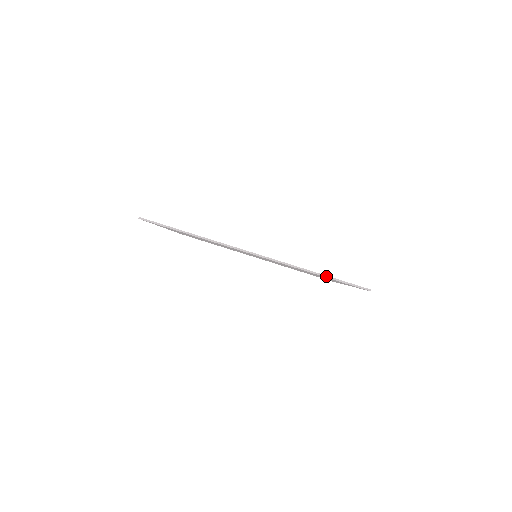
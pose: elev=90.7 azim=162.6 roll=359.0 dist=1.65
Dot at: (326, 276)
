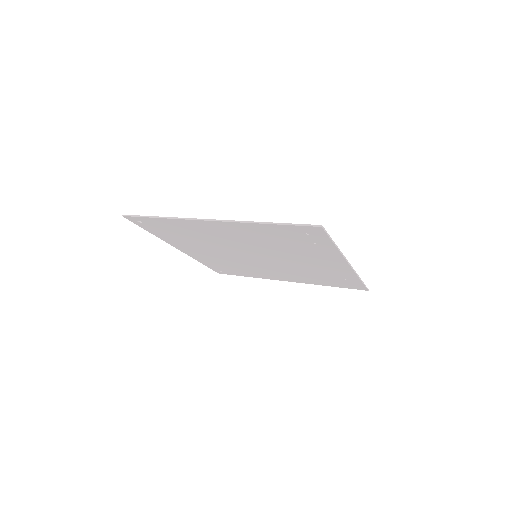
Dot at: (276, 223)
